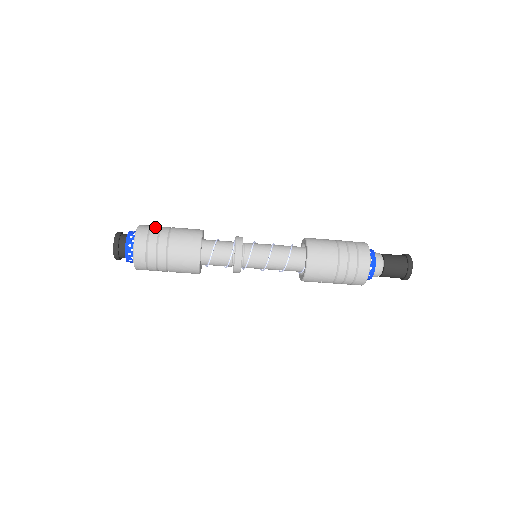
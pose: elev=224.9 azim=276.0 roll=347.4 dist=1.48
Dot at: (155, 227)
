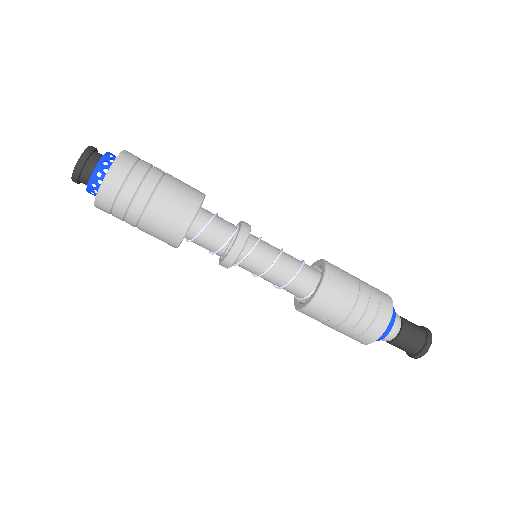
Dot at: occluded
